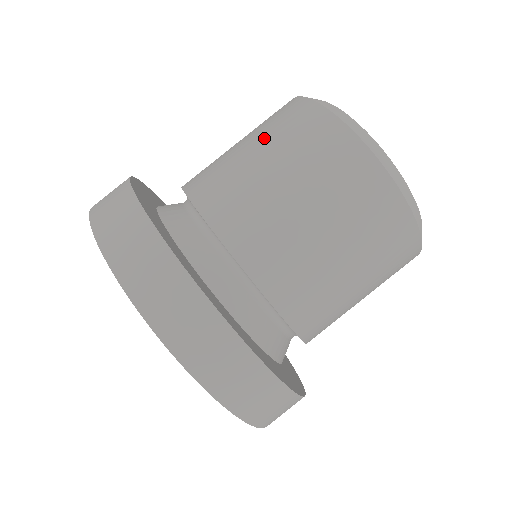
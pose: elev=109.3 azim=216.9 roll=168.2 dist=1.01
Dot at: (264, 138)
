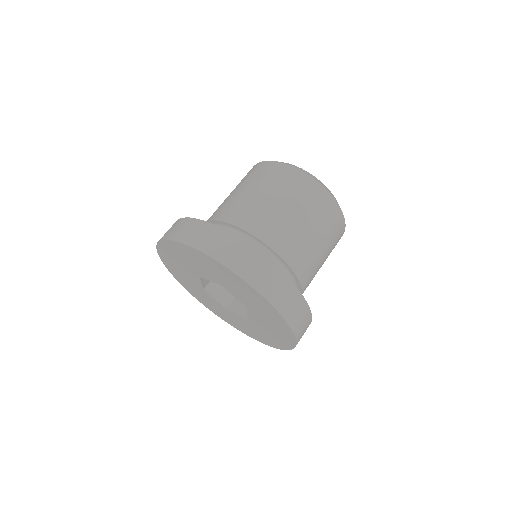
Dot at: occluded
